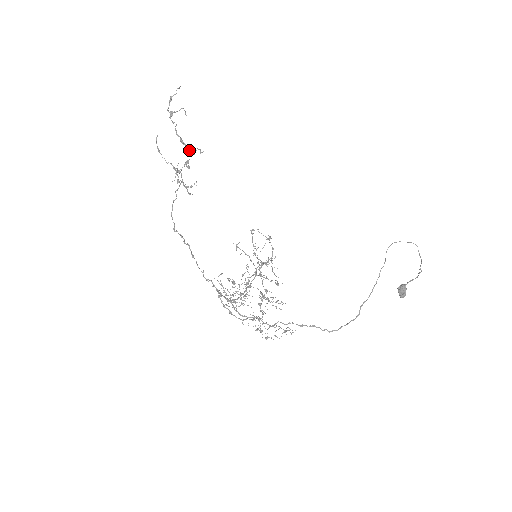
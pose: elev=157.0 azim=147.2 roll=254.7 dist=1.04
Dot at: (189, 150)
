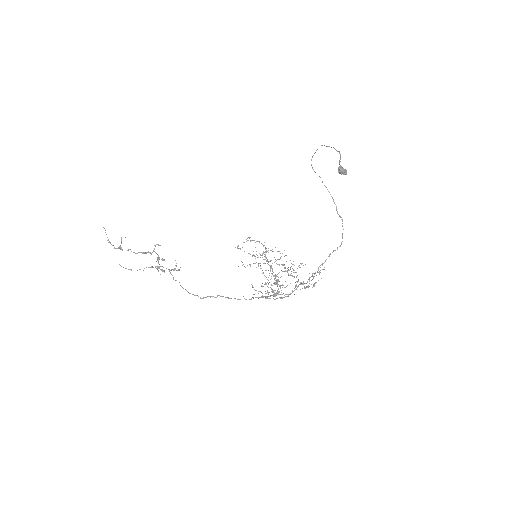
Dot at: (152, 252)
